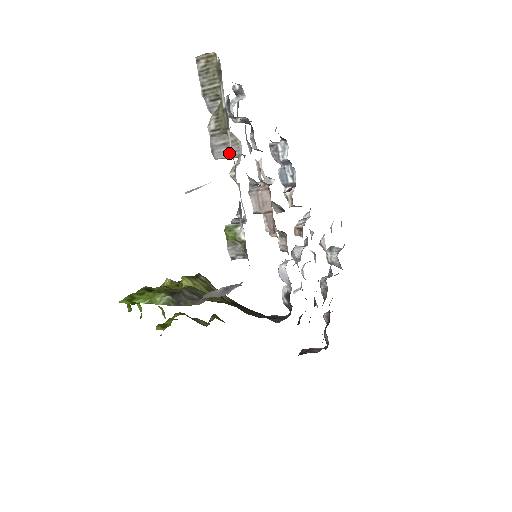
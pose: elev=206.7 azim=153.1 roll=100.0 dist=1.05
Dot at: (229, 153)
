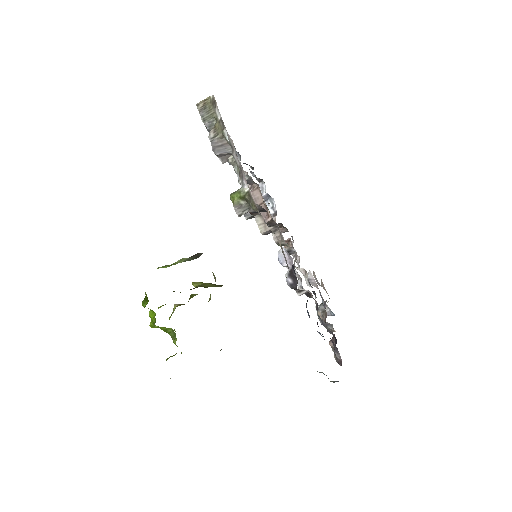
Dot at: (226, 151)
